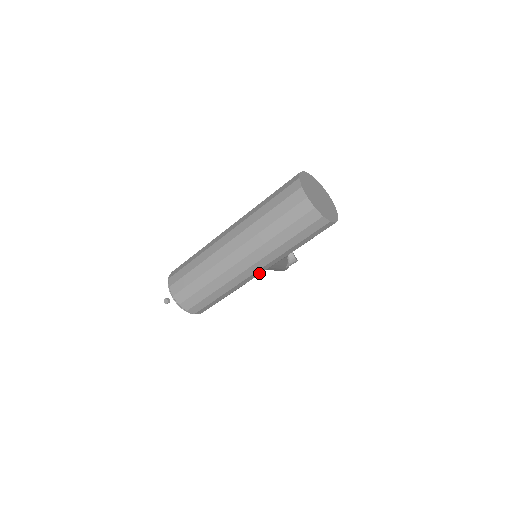
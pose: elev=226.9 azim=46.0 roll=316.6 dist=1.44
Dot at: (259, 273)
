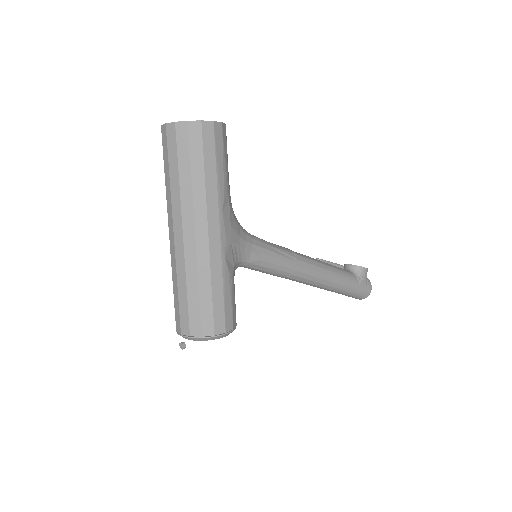
Dot at: (217, 233)
